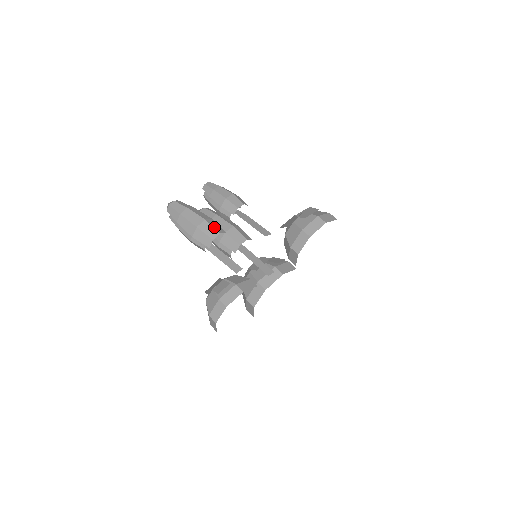
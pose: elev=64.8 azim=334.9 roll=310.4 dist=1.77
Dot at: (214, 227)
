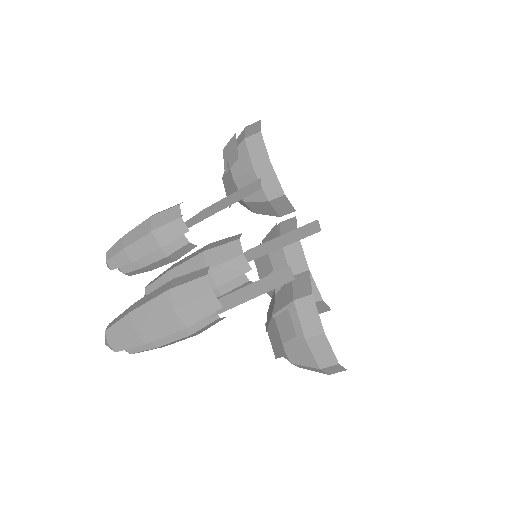
Dot at: (190, 280)
